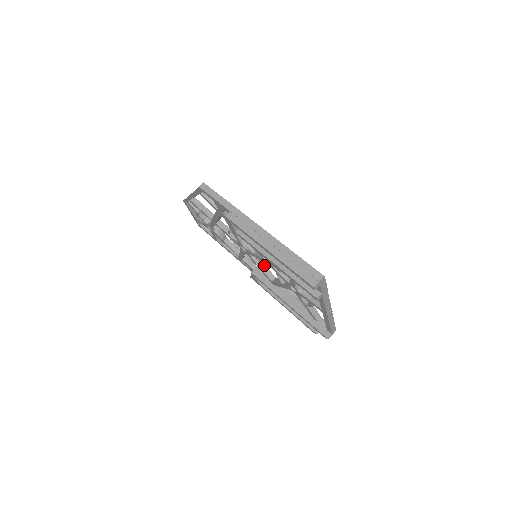
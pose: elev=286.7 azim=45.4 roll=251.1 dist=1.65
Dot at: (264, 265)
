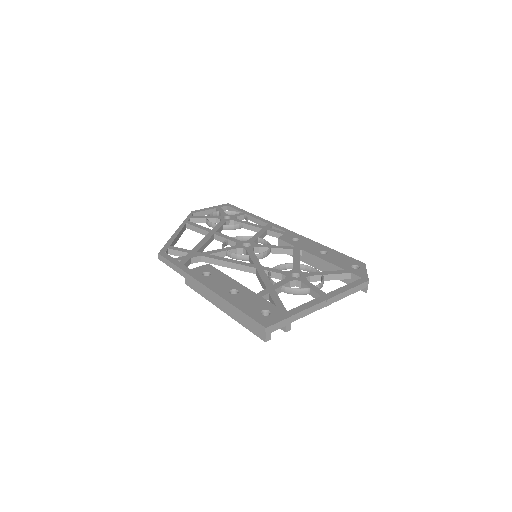
Dot at: (274, 249)
